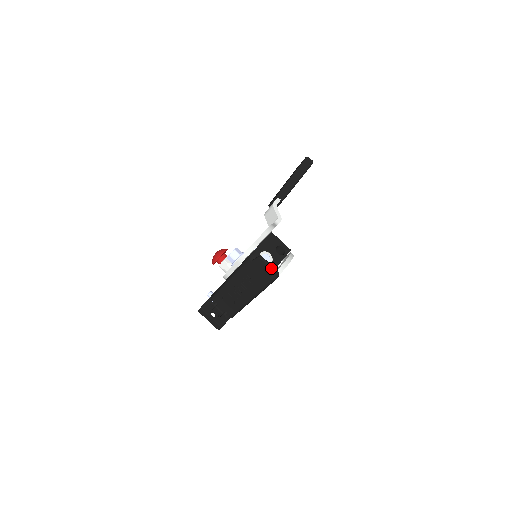
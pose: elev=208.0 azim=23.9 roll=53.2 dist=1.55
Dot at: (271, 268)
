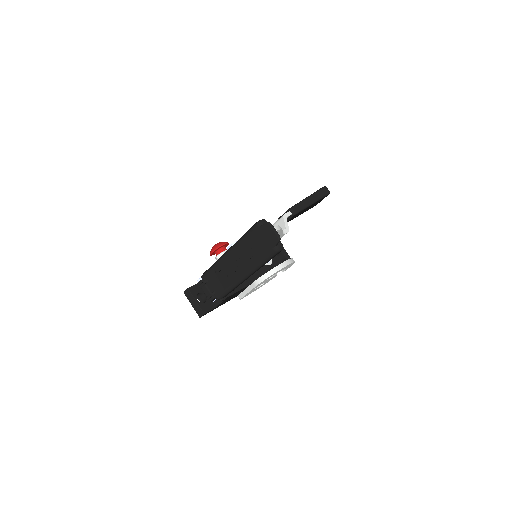
Dot at: (277, 236)
